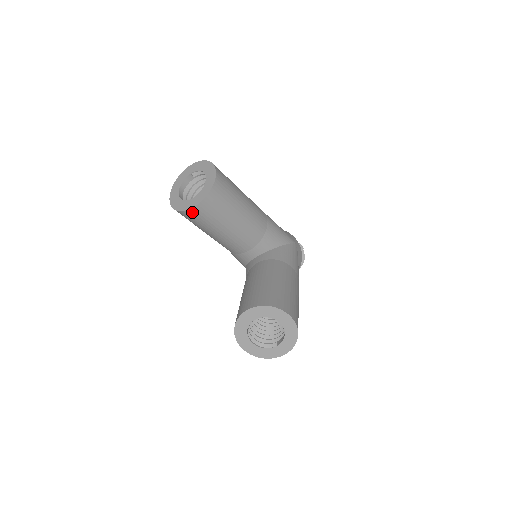
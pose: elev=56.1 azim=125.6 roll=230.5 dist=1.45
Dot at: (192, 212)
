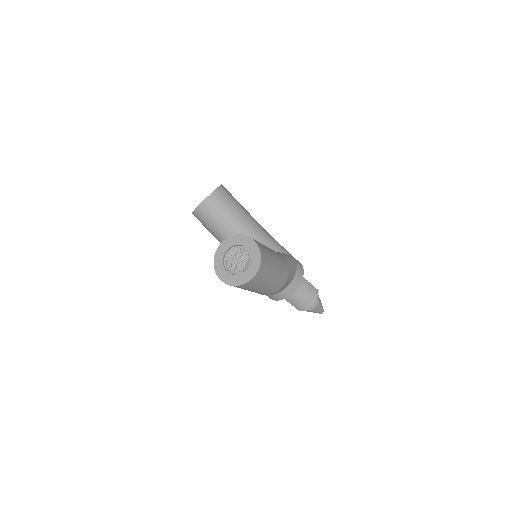
Dot at: (202, 207)
